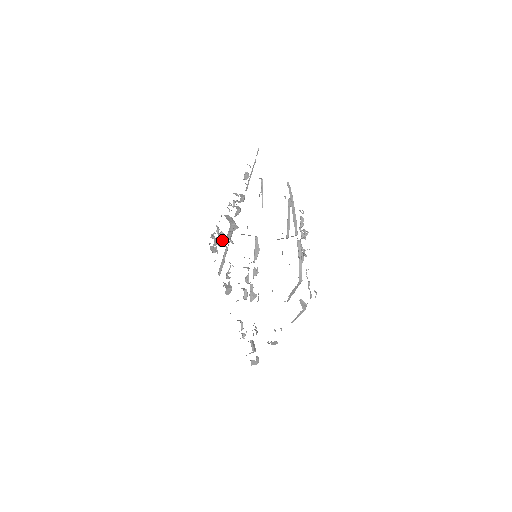
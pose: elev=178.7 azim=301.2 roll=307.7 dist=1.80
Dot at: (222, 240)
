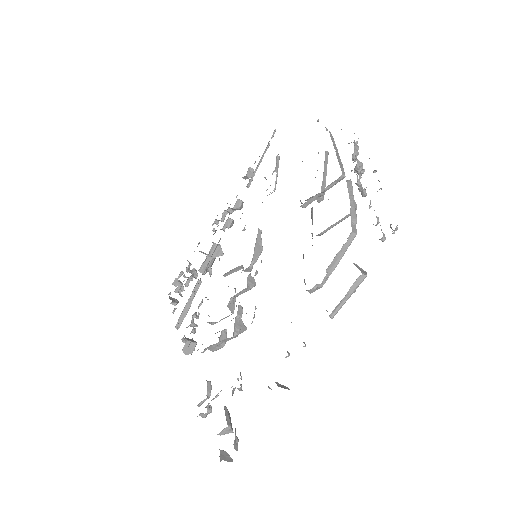
Dot at: (193, 275)
